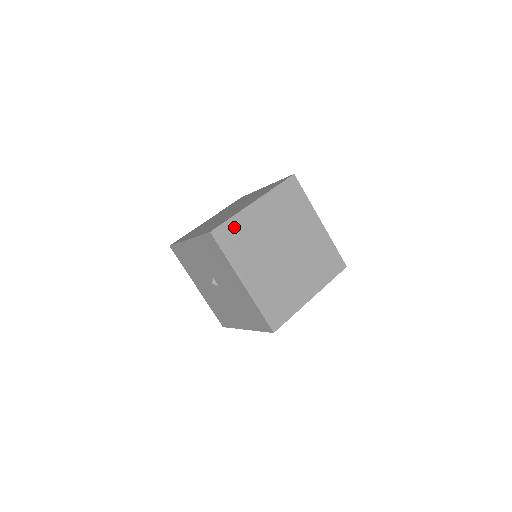
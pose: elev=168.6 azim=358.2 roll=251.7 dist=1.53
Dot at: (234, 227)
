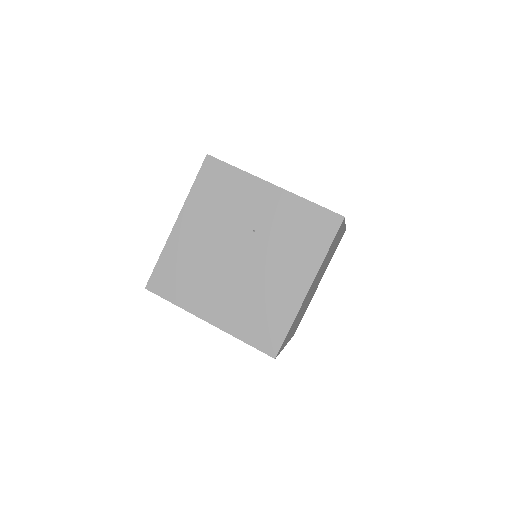
Dot at: (167, 266)
